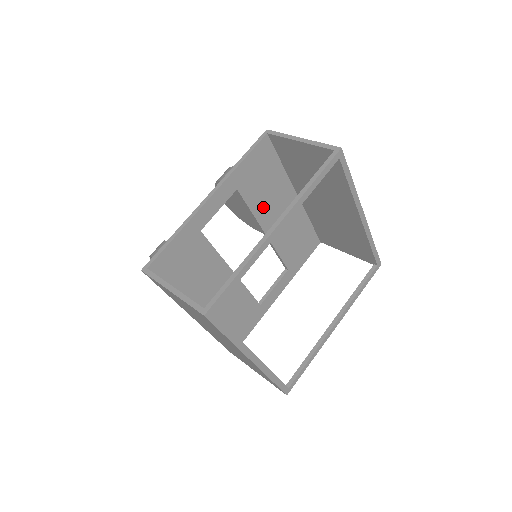
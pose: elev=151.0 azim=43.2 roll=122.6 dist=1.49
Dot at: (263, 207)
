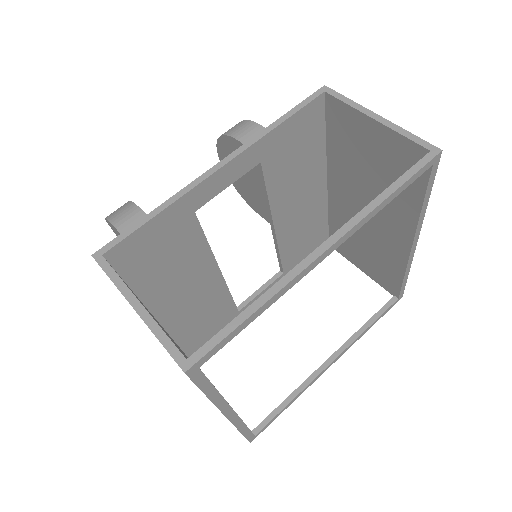
Dot at: (283, 192)
